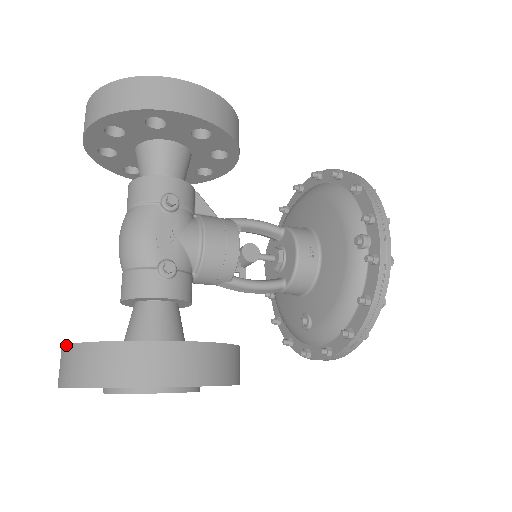
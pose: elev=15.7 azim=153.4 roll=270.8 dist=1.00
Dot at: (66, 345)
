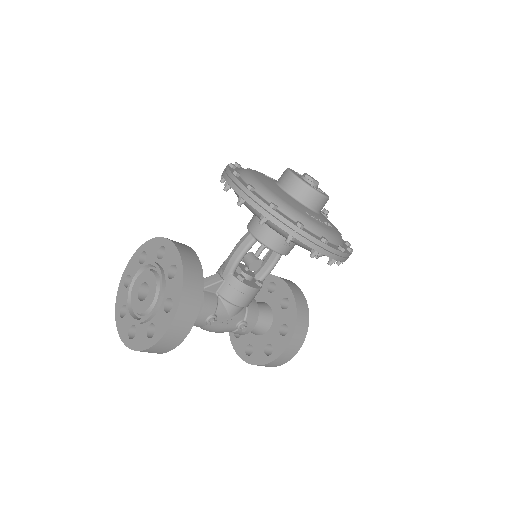
Dot at: occluded
